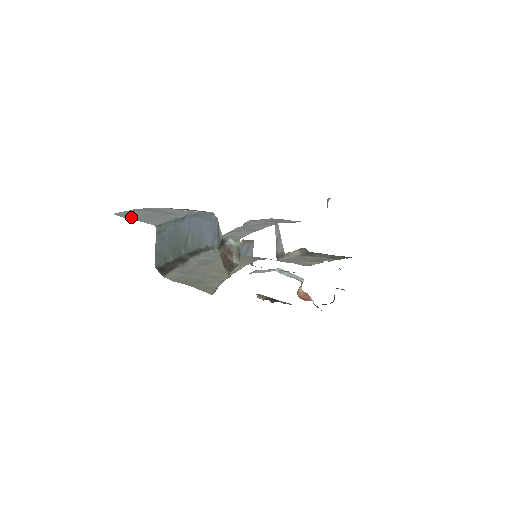
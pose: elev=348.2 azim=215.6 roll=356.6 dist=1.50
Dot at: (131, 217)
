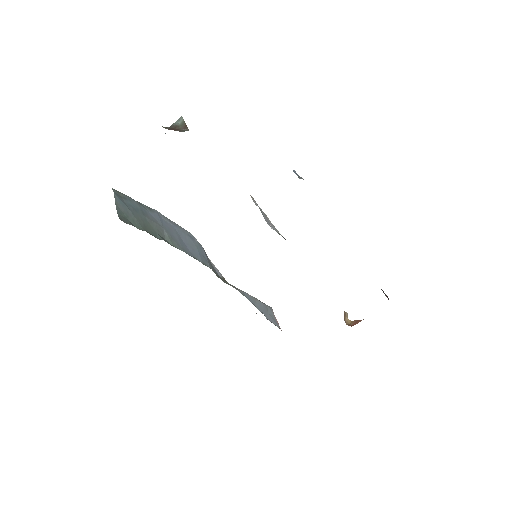
Dot at: occluded
